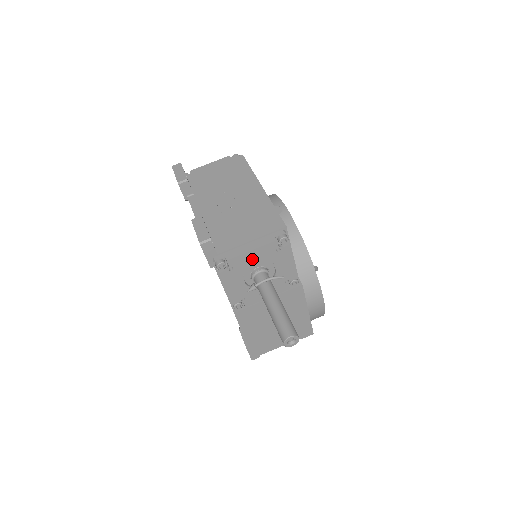
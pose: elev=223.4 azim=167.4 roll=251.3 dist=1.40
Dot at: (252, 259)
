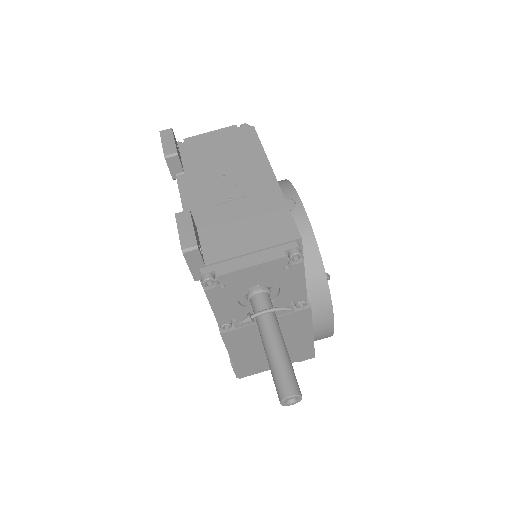
Dot at: (251, 276)
